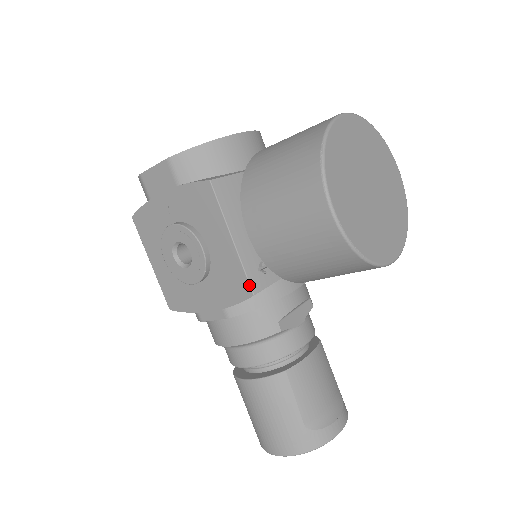
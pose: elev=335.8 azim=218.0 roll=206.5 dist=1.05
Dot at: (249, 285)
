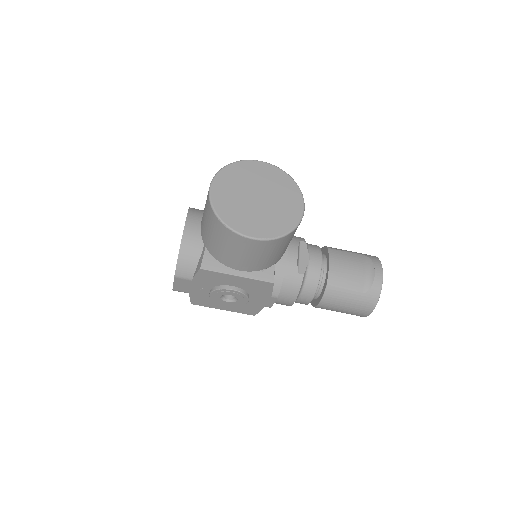
Dot at: (266, 282)
